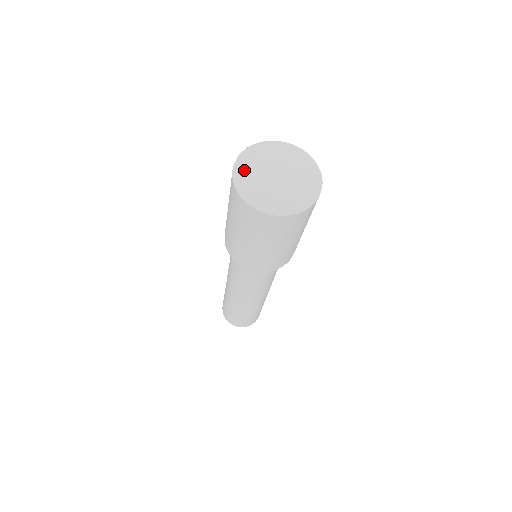
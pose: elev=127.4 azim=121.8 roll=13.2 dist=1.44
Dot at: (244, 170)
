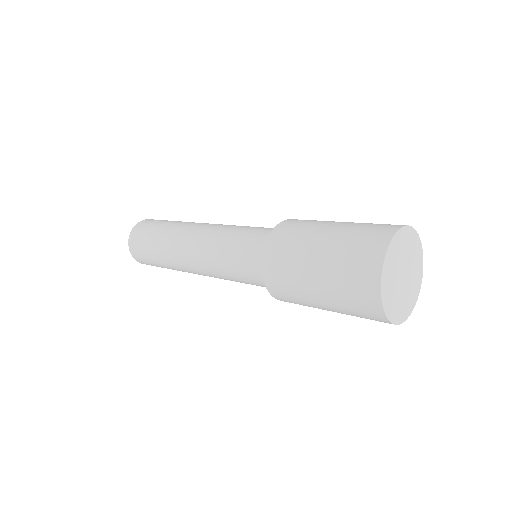
Dot at: (390, 304)
